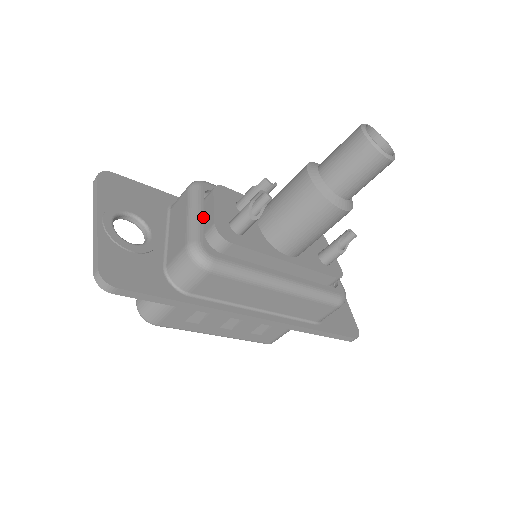
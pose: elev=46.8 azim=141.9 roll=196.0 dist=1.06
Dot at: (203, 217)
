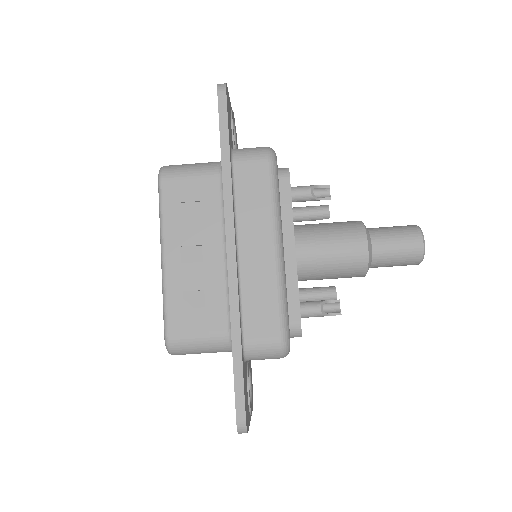
Dot at: occluded
